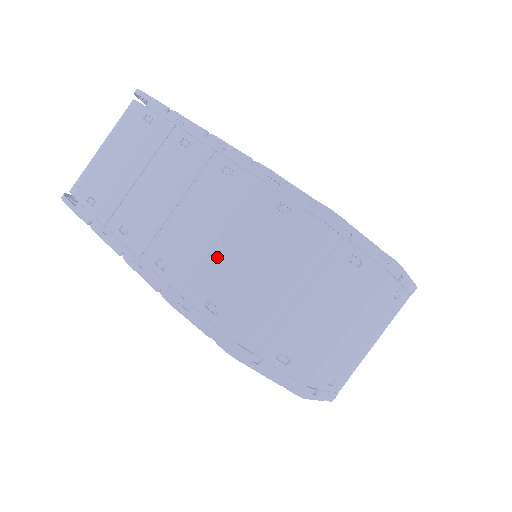
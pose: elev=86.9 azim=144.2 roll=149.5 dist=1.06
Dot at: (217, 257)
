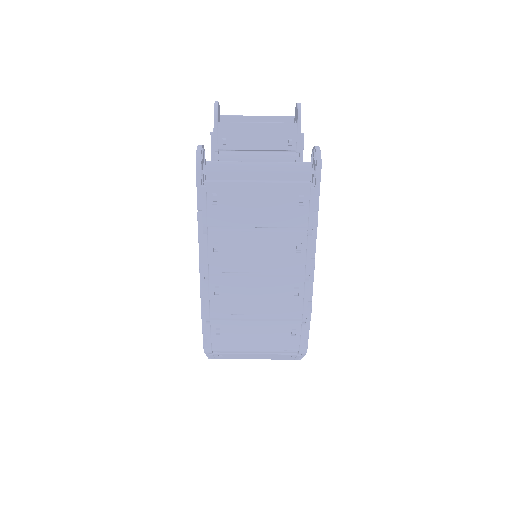
Dot at: (245, 318)
